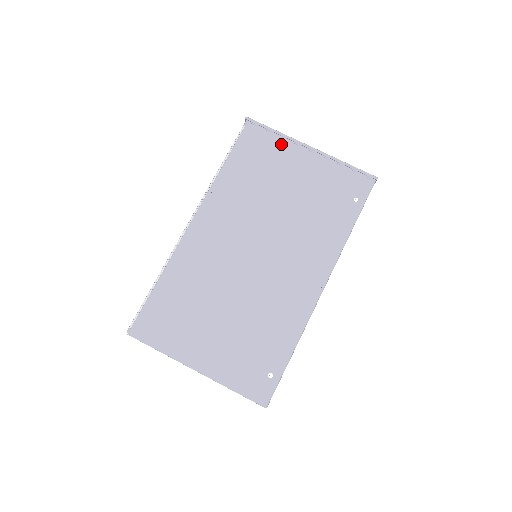
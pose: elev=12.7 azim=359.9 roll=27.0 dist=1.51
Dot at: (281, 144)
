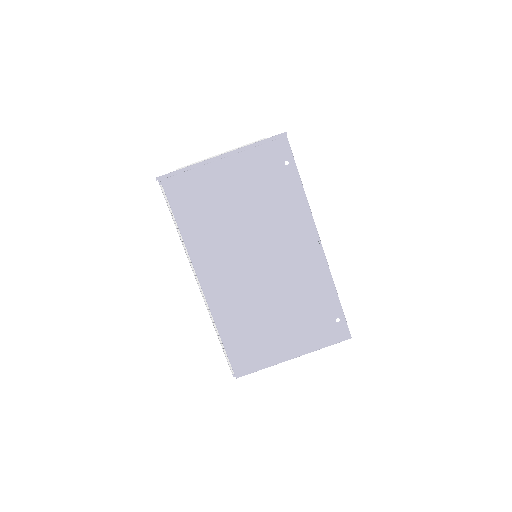
Dot at: (199, 173)
